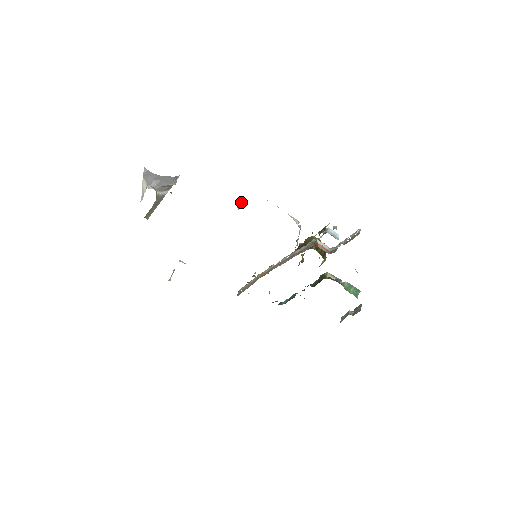
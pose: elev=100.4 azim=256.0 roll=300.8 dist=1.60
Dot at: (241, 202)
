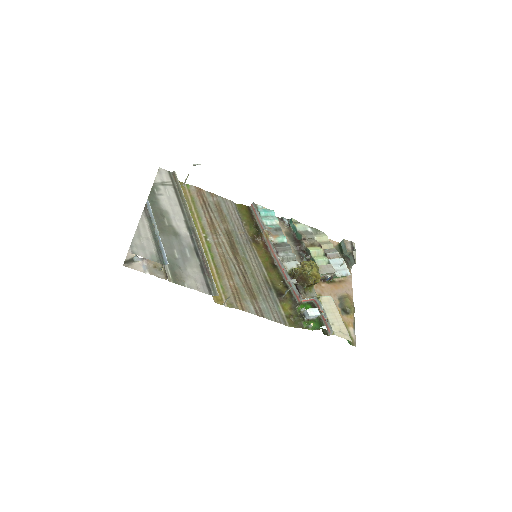
Dot at: occluded
